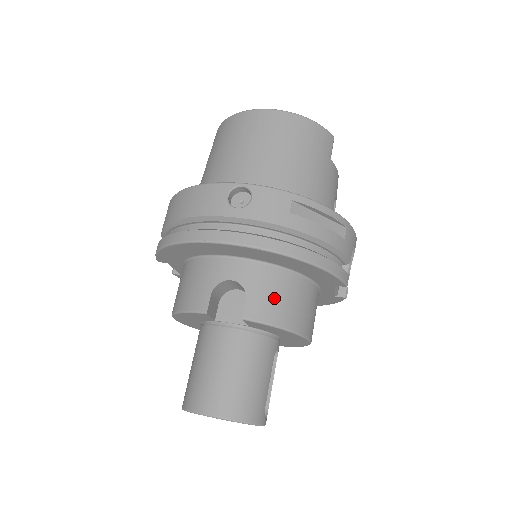
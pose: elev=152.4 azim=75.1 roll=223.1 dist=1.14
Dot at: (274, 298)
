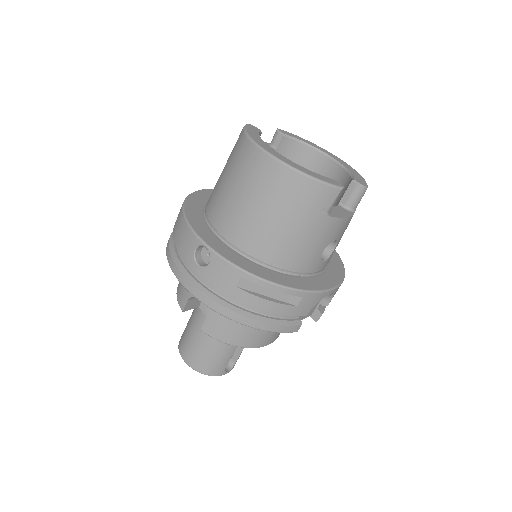
Dot at: (227, 325)
